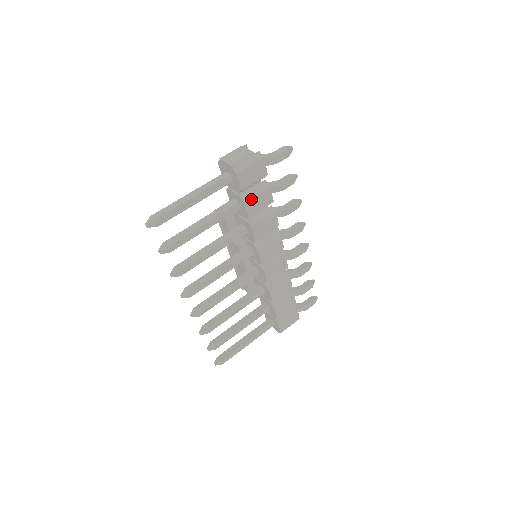
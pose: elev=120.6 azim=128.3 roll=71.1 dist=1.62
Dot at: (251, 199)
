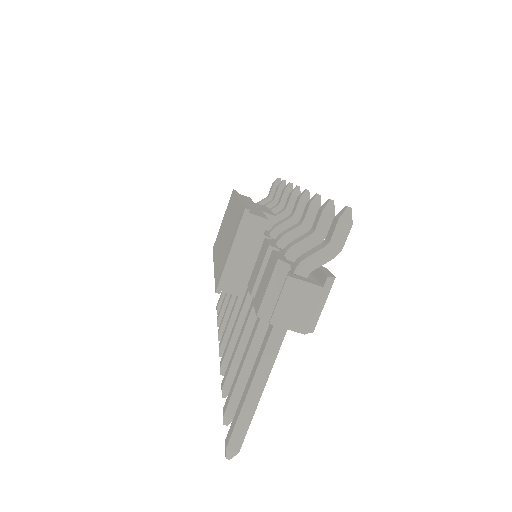
Dot at: occluded
